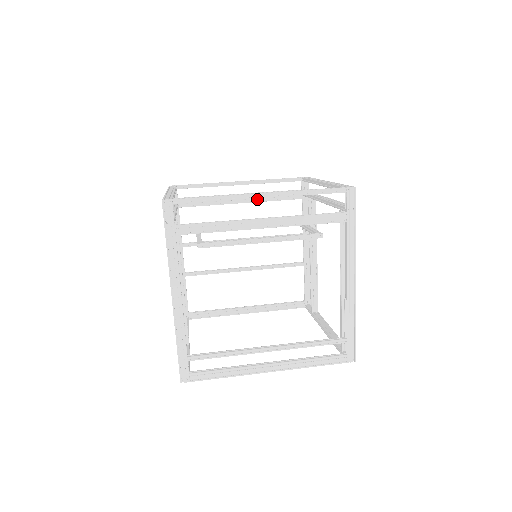
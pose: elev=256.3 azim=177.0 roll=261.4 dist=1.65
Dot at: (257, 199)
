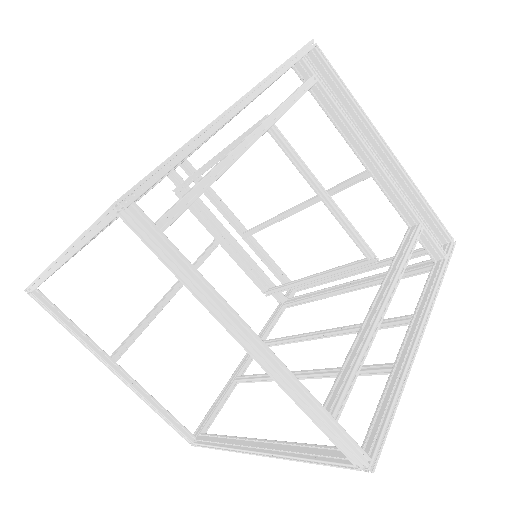
Dot at: (366, 281)
